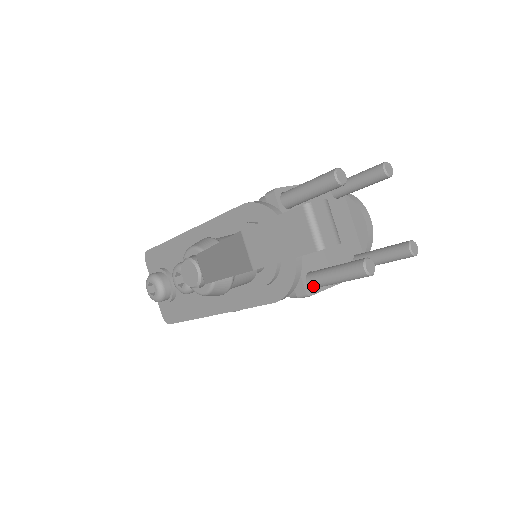
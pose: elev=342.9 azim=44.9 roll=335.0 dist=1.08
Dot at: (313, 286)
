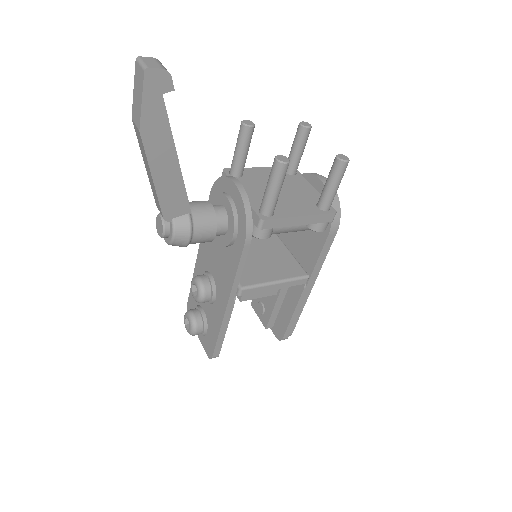
Dot at: (264, 212)
